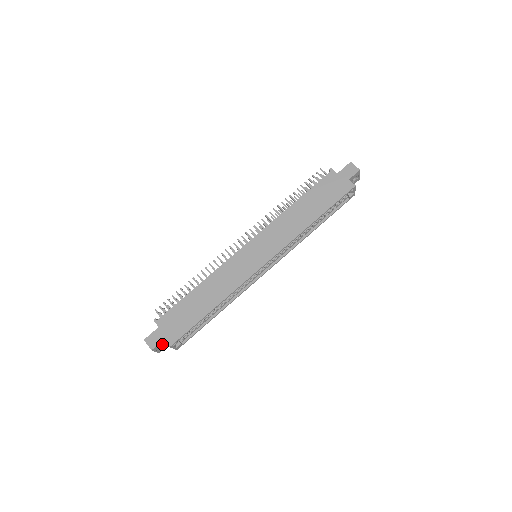
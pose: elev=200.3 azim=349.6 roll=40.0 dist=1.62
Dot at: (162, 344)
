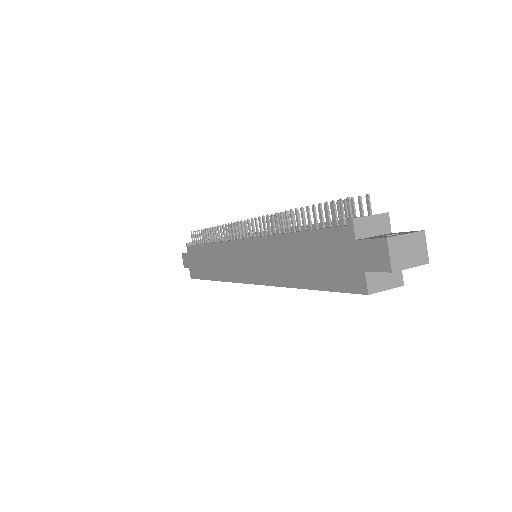
Dot at: occluded
